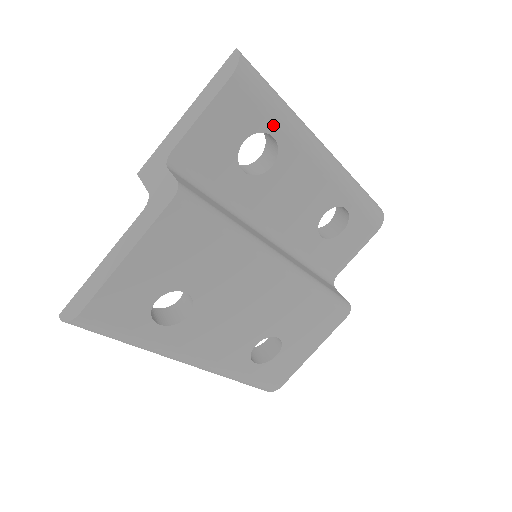
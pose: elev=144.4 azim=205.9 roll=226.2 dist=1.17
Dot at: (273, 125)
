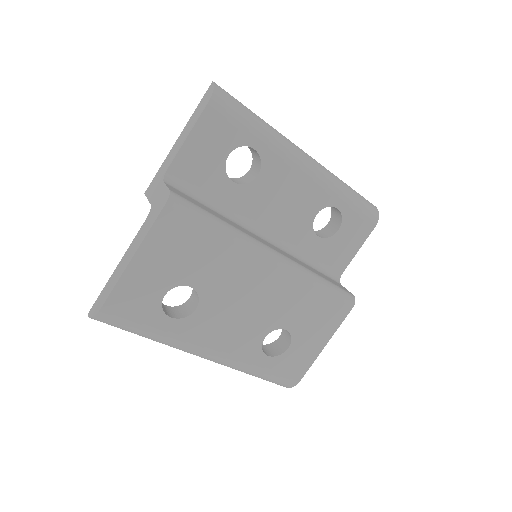
Dot at: (252, 139)
